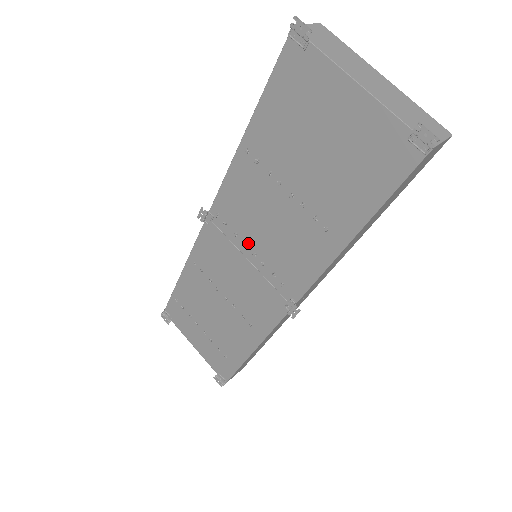
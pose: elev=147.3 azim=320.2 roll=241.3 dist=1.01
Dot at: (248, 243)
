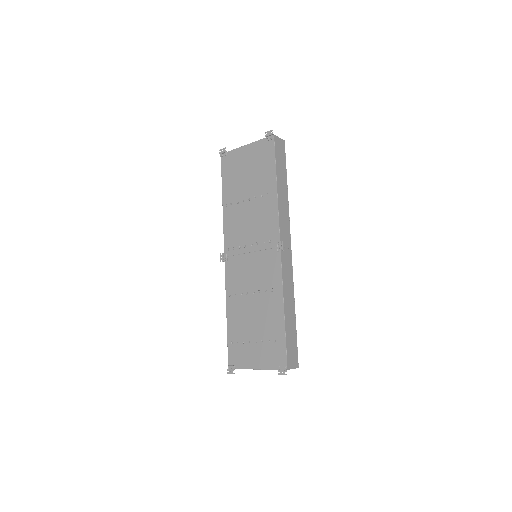
Dot at: (246, 244)
